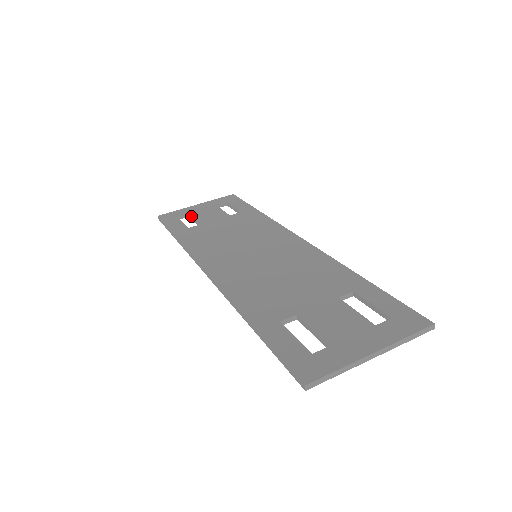
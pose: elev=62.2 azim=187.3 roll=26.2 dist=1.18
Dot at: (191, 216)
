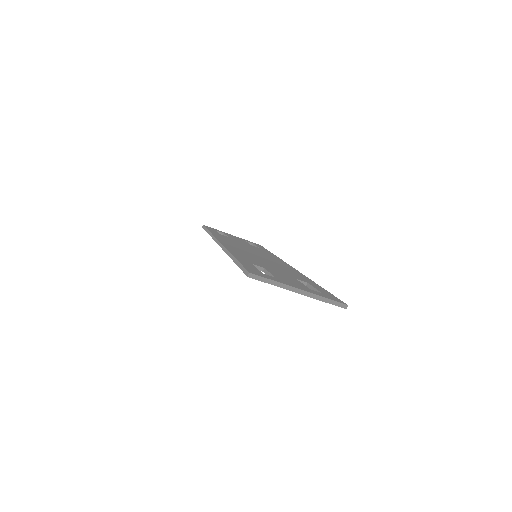
Dot at: (225, 234)
